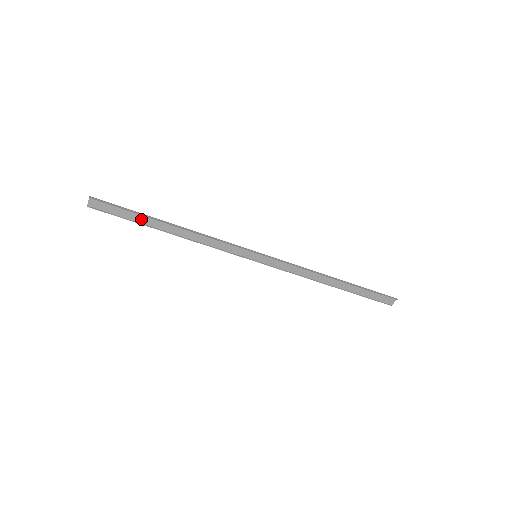
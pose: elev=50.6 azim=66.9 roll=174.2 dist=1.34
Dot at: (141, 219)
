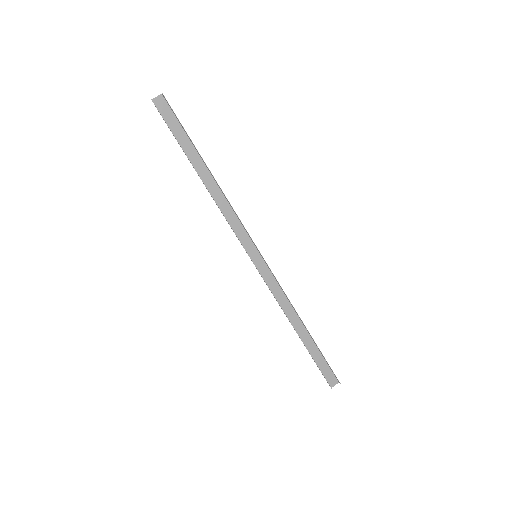
Dot at: (187, 148)
